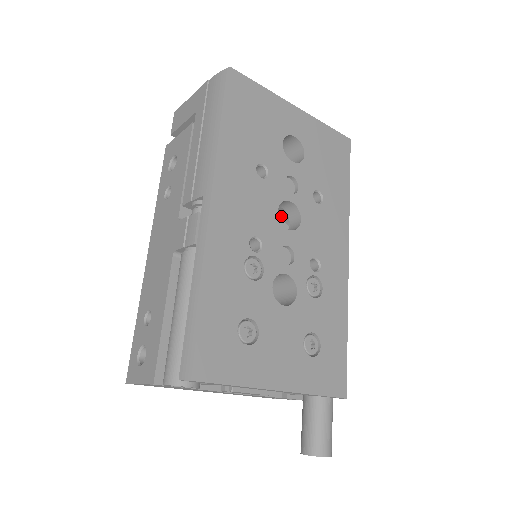
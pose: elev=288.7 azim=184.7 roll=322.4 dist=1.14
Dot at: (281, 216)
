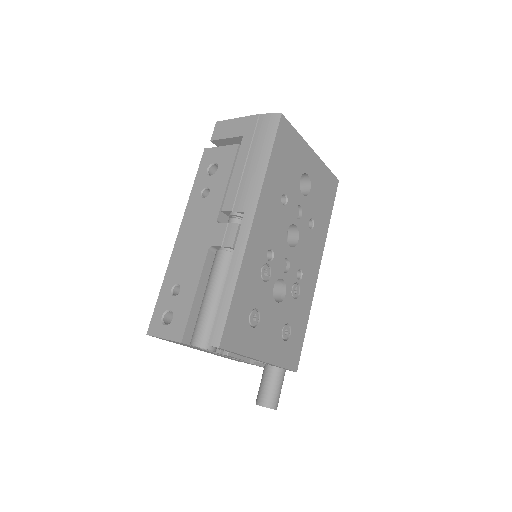
Dot at: occluded
